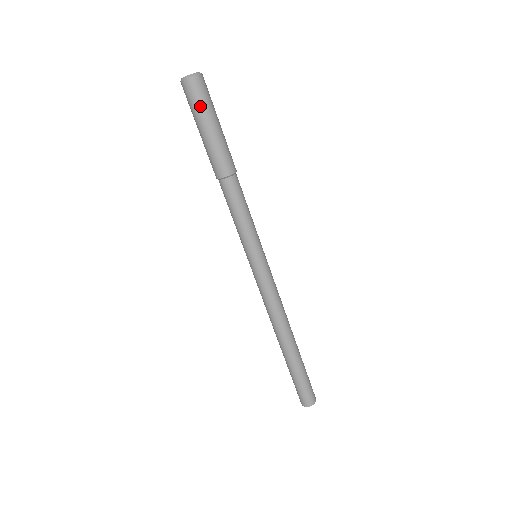
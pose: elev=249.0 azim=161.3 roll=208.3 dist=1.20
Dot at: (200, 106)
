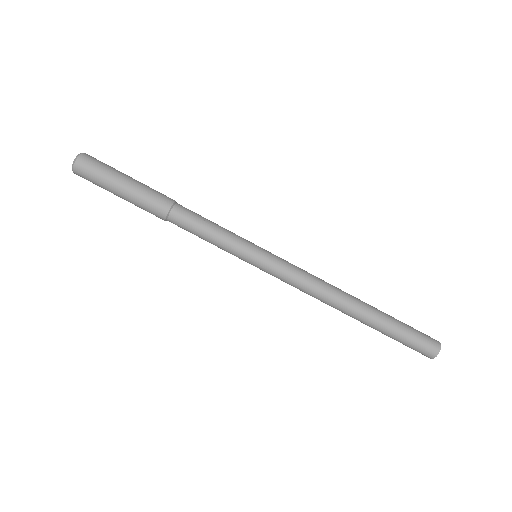
Dot at: (104, 170)
